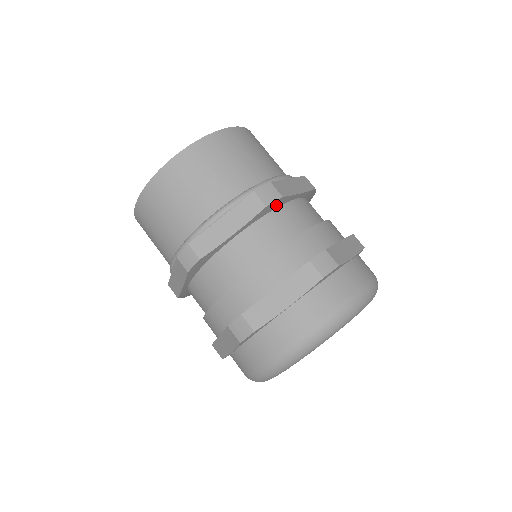
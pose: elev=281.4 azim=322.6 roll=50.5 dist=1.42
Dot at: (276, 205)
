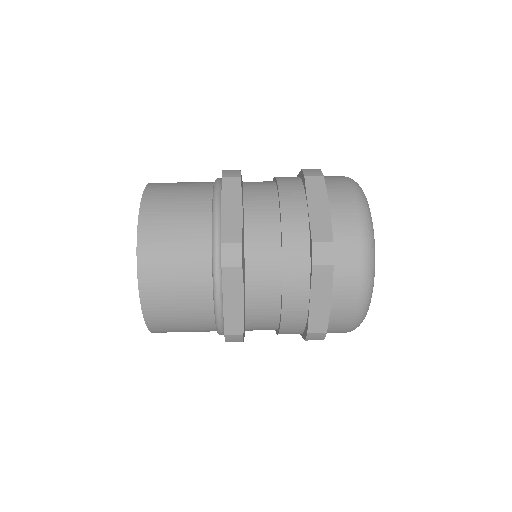
Dot at: occluded
